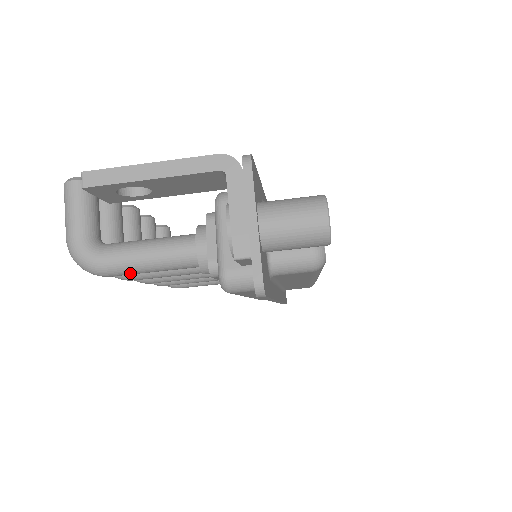
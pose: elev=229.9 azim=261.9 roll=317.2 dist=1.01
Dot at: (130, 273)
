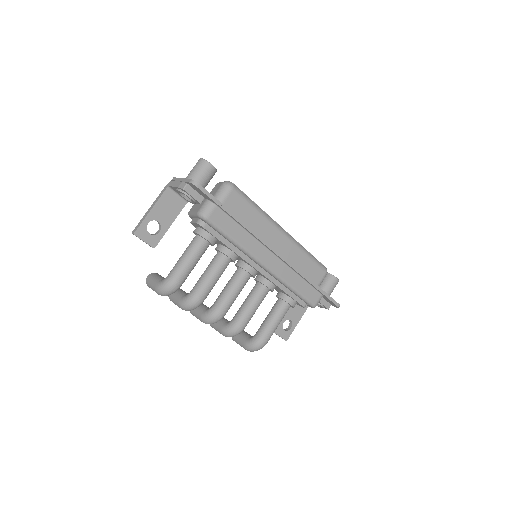
Dot at: (184, 271)
